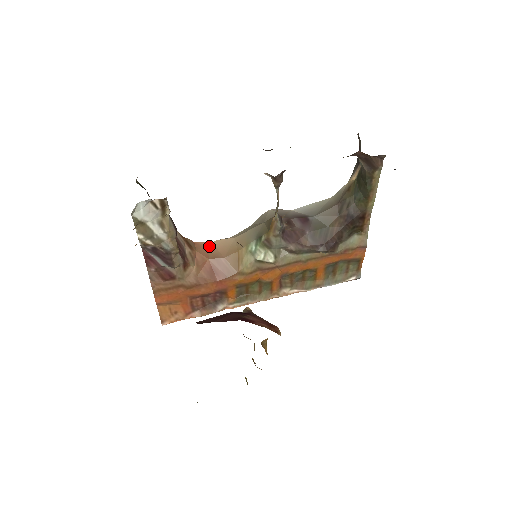
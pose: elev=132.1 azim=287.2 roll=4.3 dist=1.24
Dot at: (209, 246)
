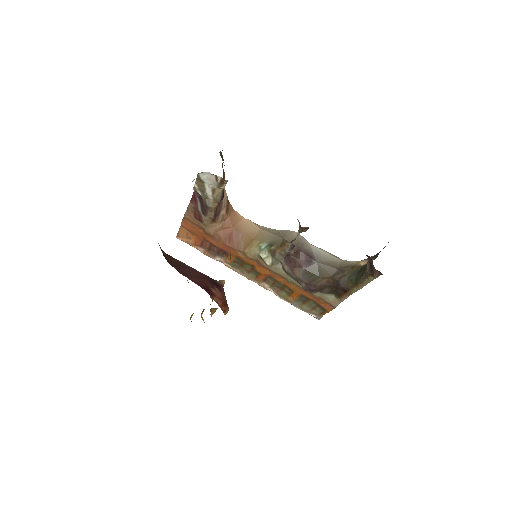
Dot at: (241, 219)
